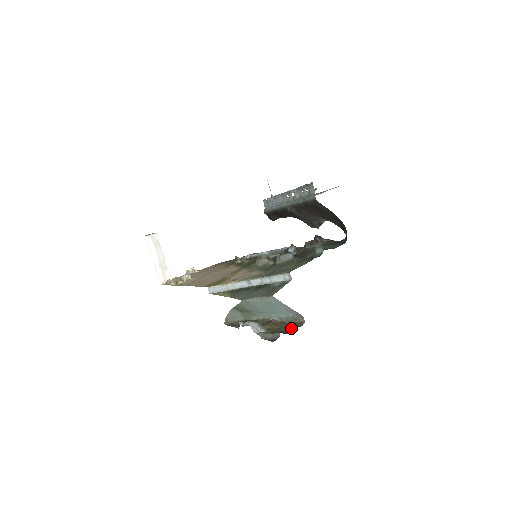
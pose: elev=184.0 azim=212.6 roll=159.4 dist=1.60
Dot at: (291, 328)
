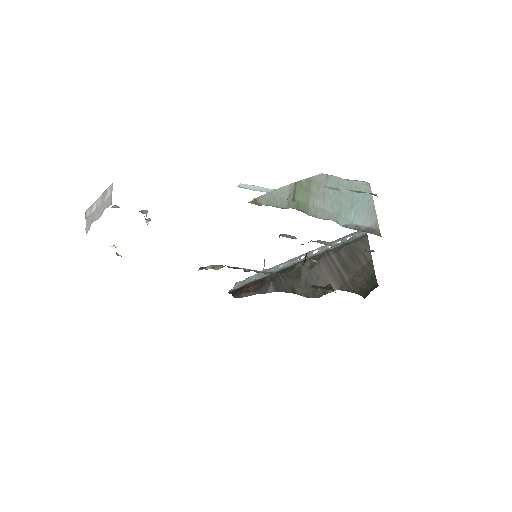
Dot at: occluded
